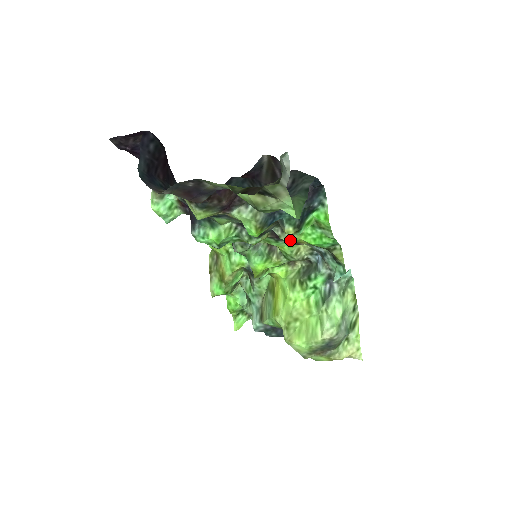
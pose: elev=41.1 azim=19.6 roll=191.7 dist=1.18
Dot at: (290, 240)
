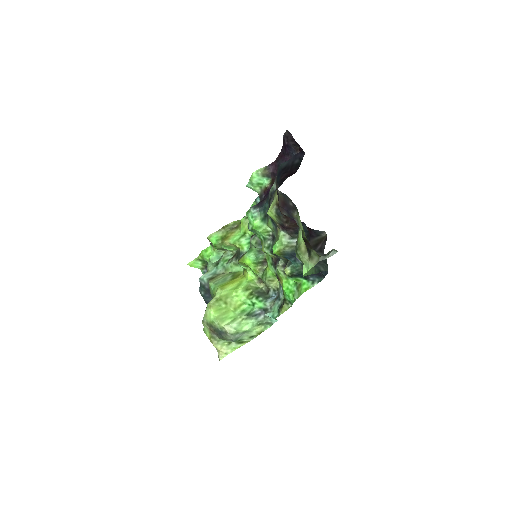
Dot at: occluded
